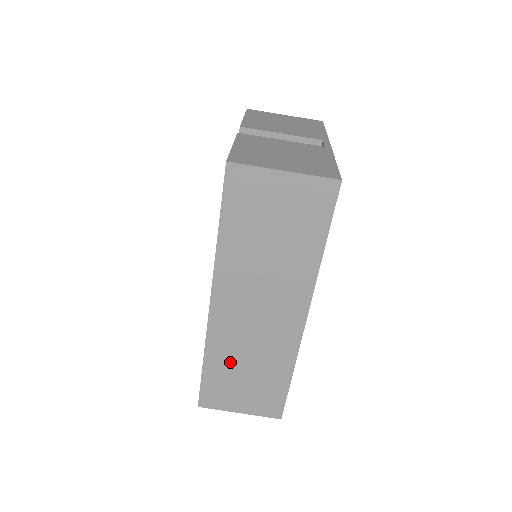
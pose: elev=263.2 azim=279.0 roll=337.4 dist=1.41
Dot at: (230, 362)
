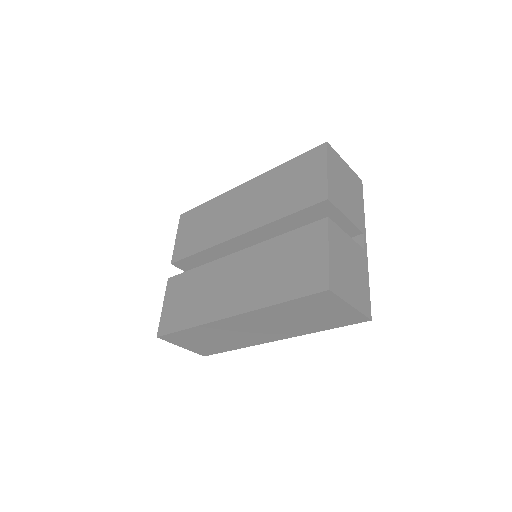
Dot at: (207, 334)
